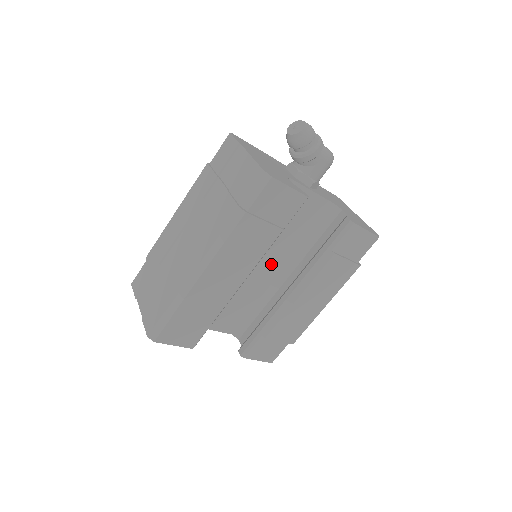
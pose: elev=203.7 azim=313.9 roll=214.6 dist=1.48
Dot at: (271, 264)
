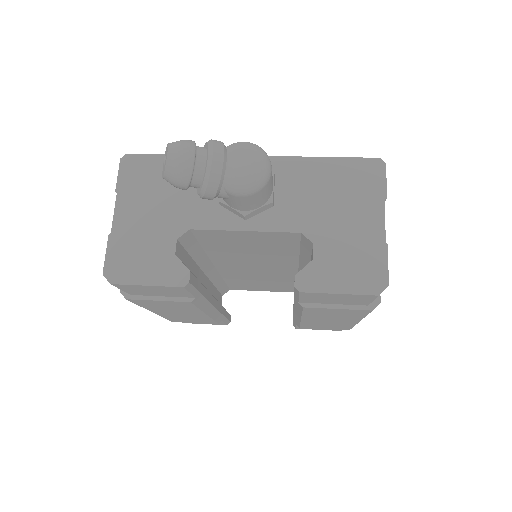
Dot at: (275, 267)
